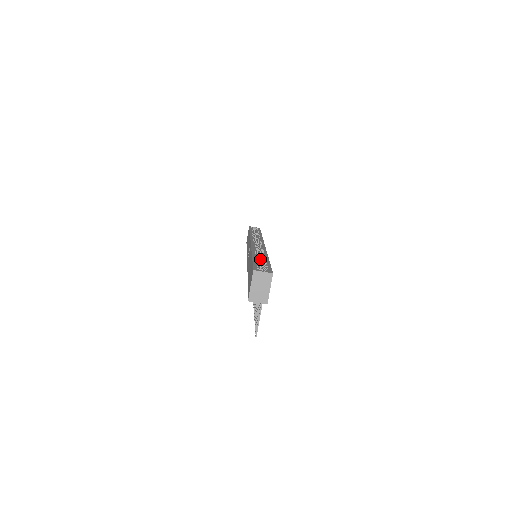
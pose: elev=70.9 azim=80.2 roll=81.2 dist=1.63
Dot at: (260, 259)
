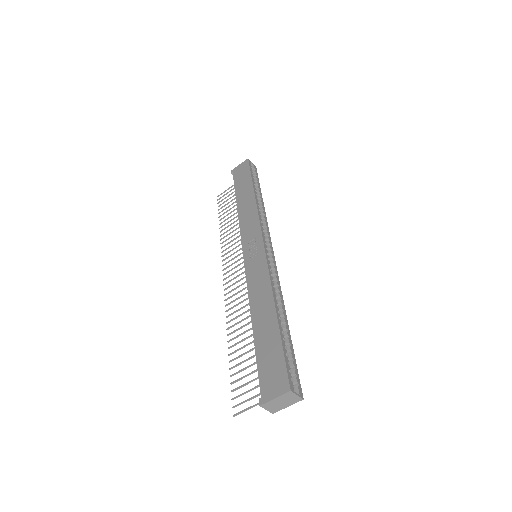
Dot at: occluded
